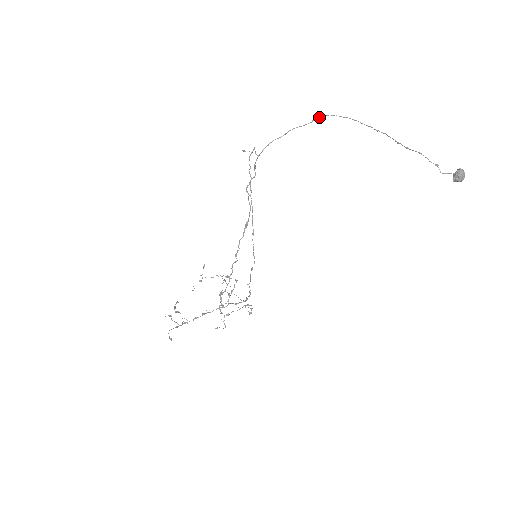
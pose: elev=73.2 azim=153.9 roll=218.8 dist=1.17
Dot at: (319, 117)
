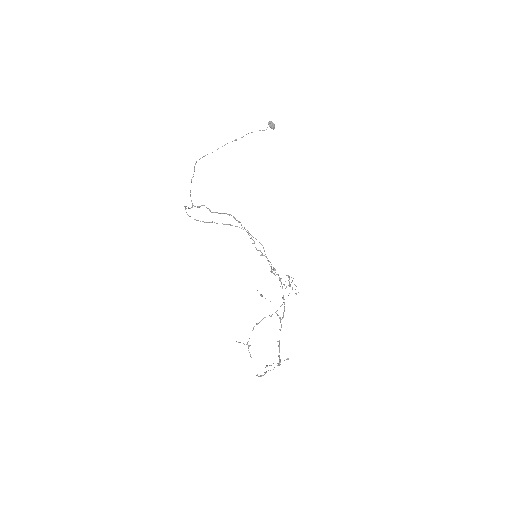
Dot at: occluded
